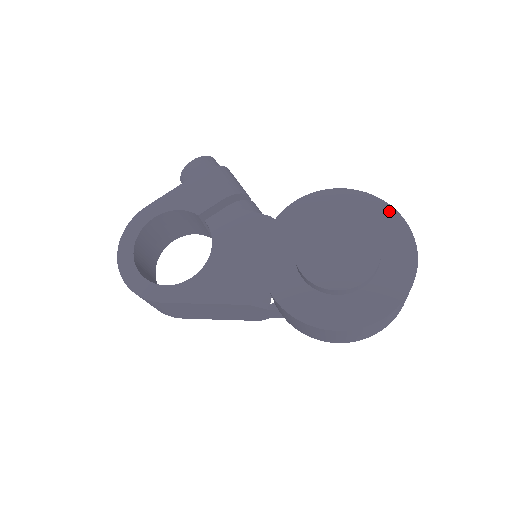
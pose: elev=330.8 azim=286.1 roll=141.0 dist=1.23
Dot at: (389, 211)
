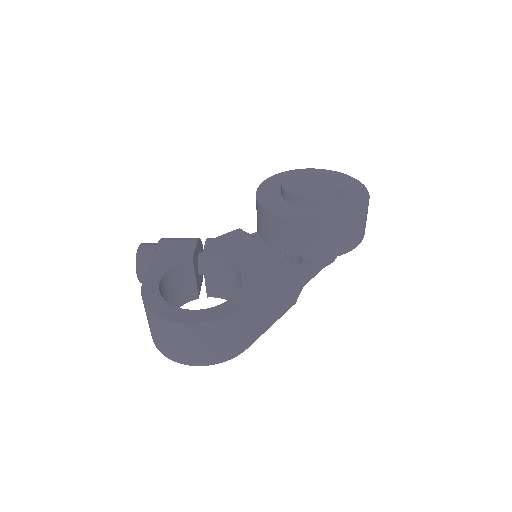
Dot at: (304, 170)
